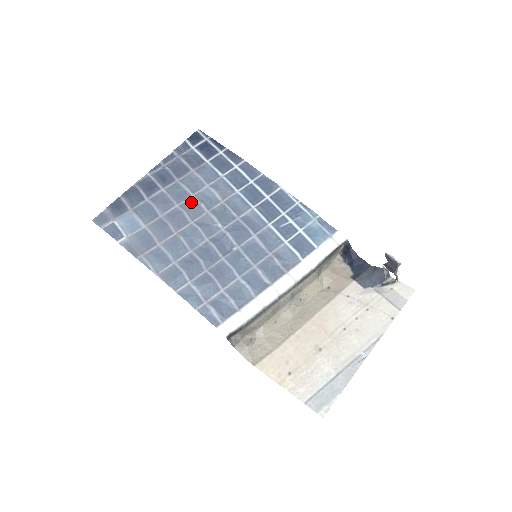
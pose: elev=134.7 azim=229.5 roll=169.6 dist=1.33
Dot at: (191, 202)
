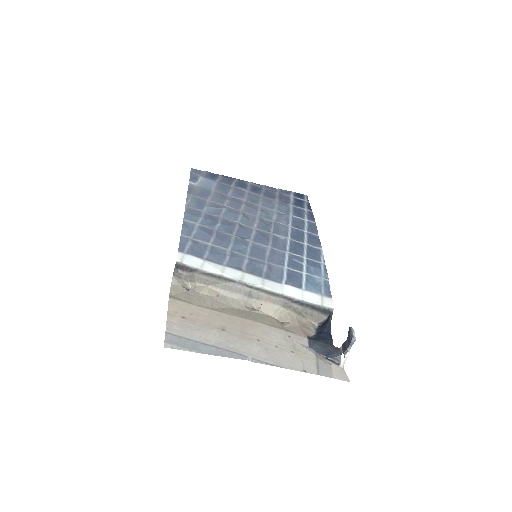
Dot at: (255, 206)
